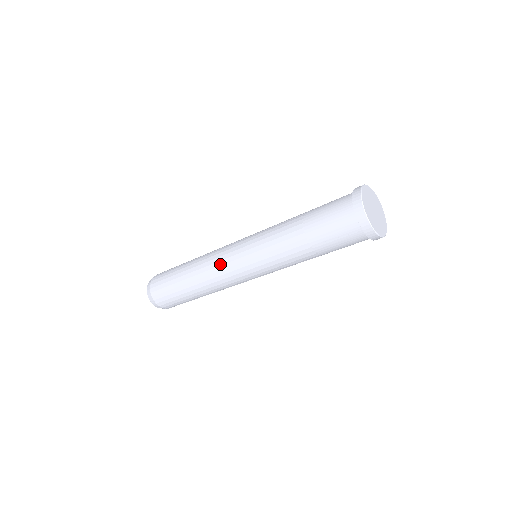
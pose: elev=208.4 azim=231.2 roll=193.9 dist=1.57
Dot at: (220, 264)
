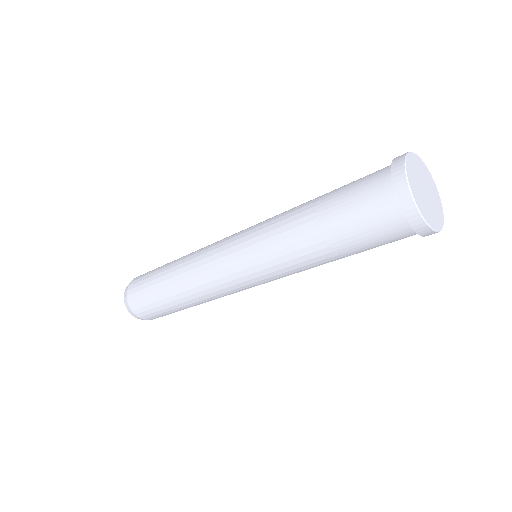
Dot at: (207, 267)
